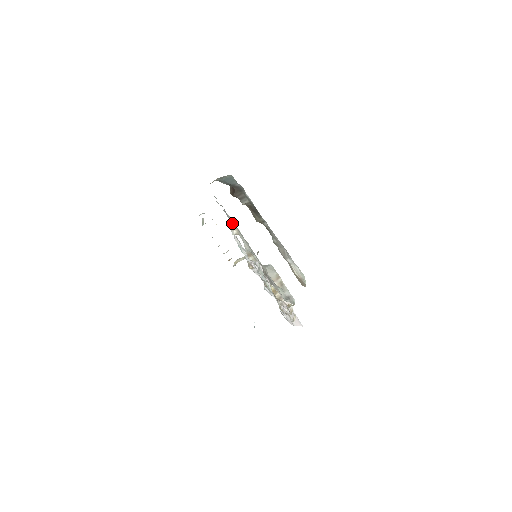
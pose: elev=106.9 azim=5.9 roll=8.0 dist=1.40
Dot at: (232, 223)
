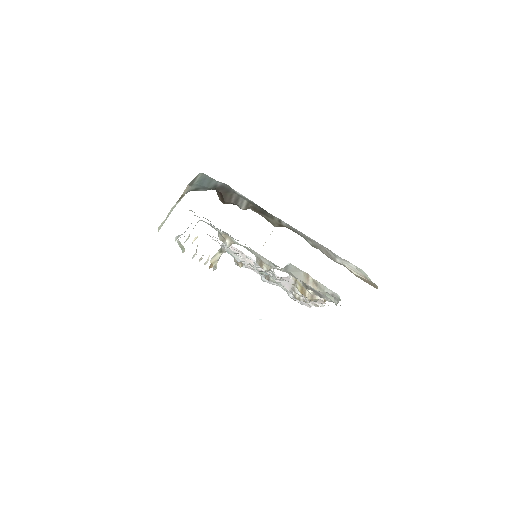
Dot at: occluded
